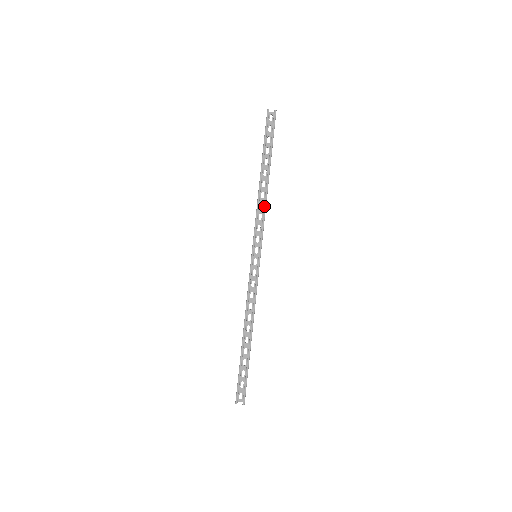
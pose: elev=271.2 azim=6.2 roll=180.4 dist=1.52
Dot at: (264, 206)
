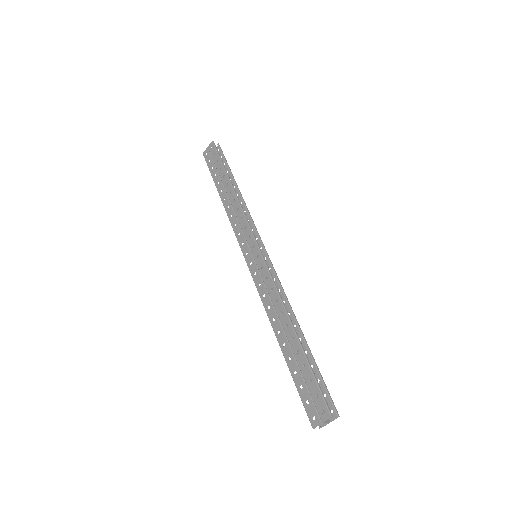
Dot at: (247, 209)
